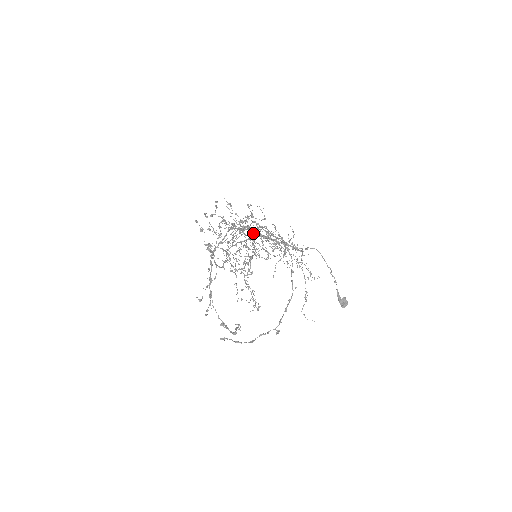
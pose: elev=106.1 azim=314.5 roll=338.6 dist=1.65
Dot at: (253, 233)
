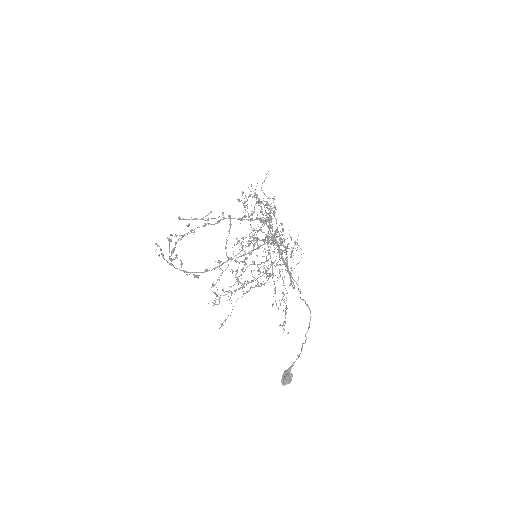
Dot at: (268, 221)
